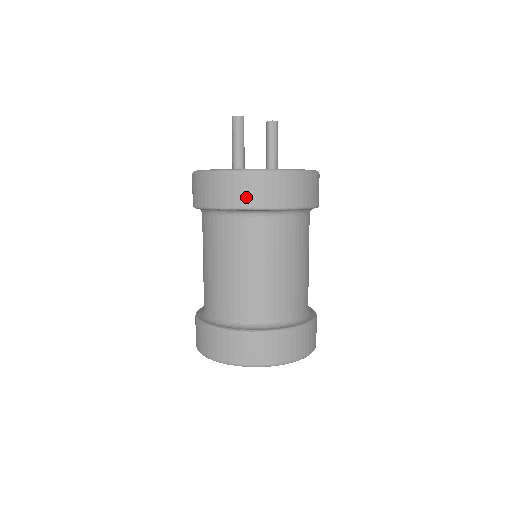
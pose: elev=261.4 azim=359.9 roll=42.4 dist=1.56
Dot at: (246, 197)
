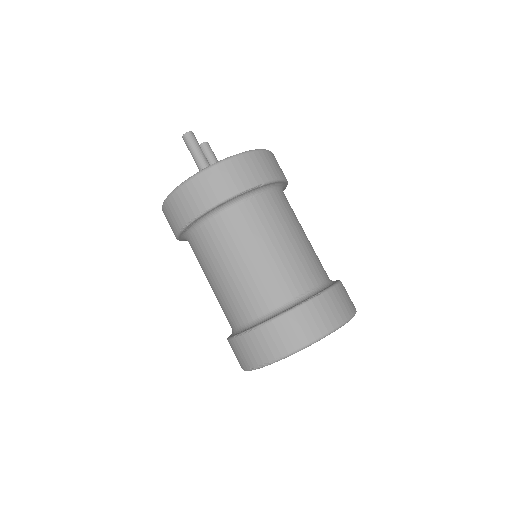
Dot at: (251, 176)
